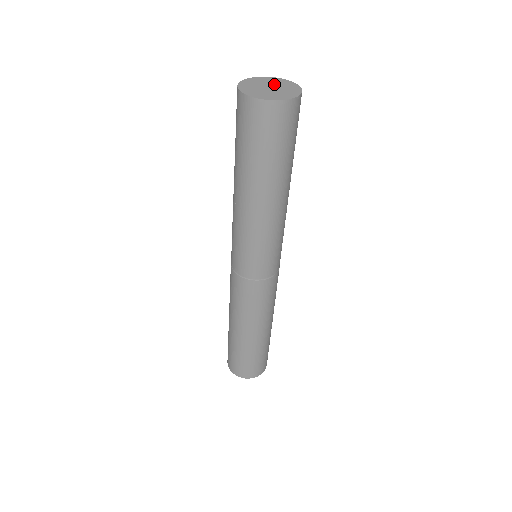
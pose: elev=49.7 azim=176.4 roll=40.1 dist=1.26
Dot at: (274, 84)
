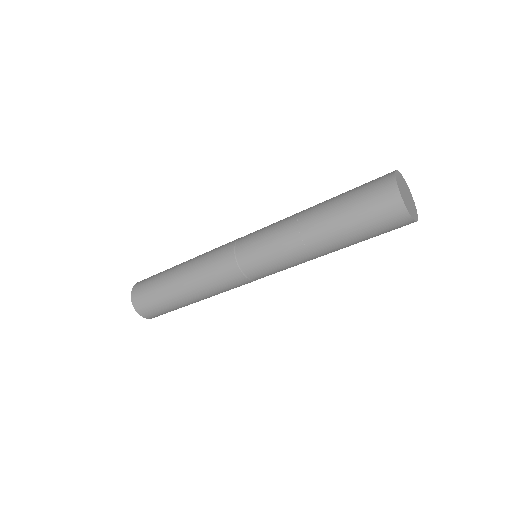
Dot at: (409, 195)
